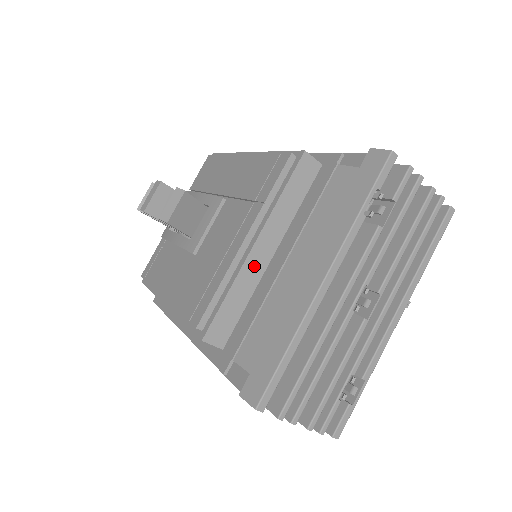
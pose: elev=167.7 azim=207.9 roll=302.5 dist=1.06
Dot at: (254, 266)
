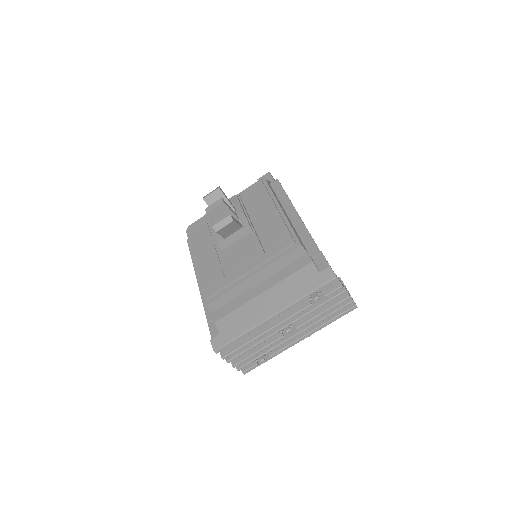
Dot at: (247, 285)
